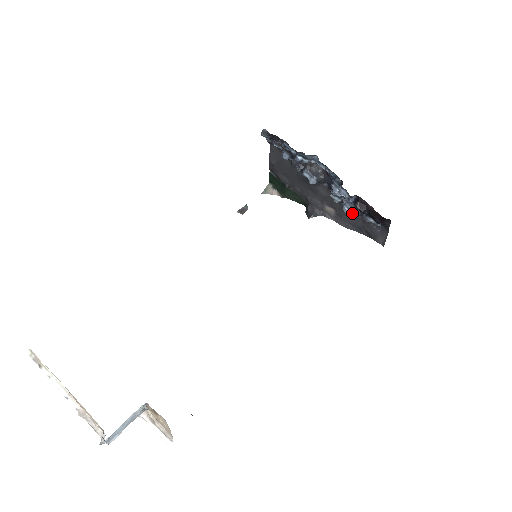
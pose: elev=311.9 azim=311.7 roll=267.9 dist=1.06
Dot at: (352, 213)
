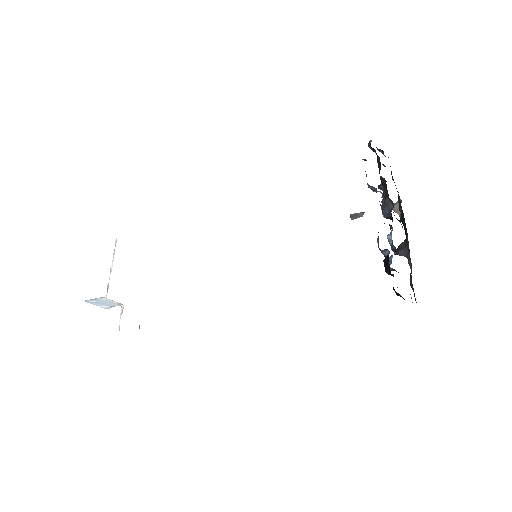
Dot at: (392, 269)
